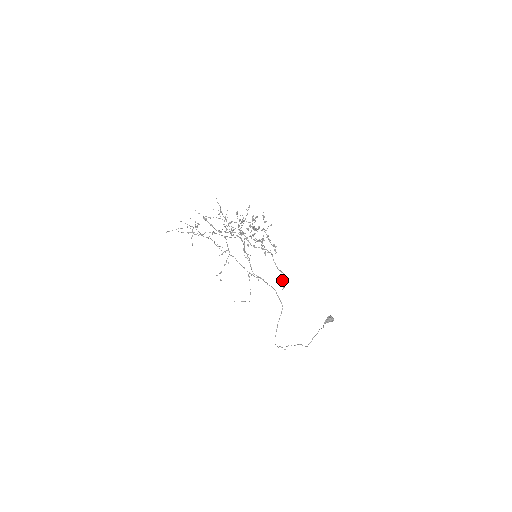
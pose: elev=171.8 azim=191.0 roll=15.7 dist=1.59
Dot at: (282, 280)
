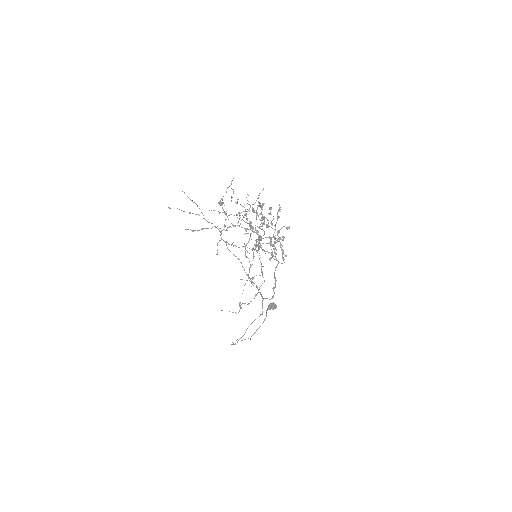
Dot at: (273, 288)
